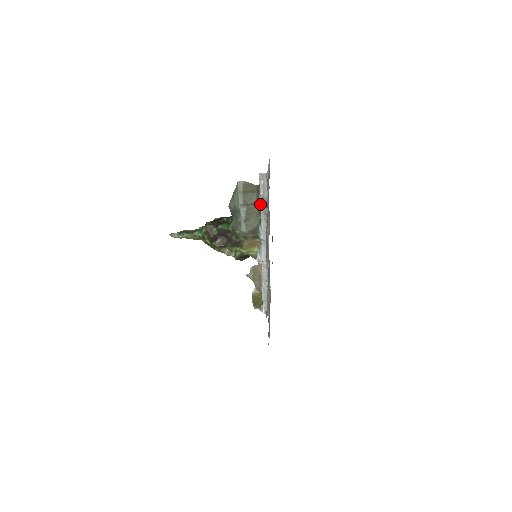
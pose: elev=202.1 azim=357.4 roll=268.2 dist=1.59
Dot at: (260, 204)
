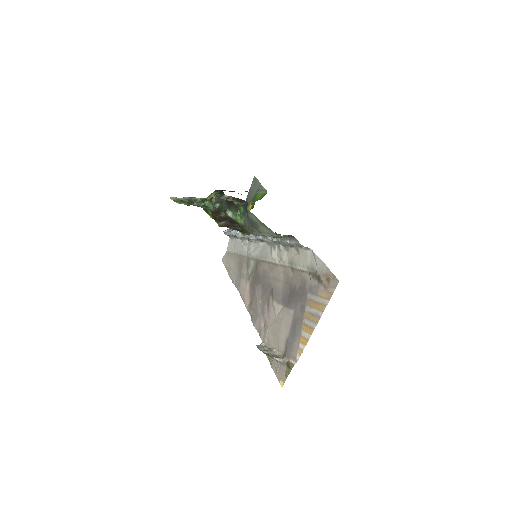
Dot at: (285, 242)
